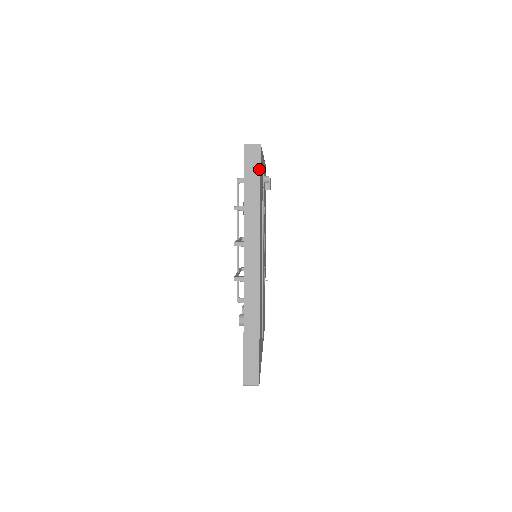
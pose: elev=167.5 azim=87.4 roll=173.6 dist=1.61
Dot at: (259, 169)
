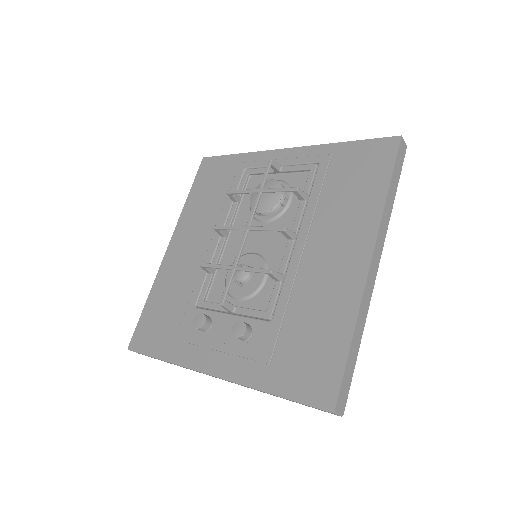
Dot at: (401, 168)
